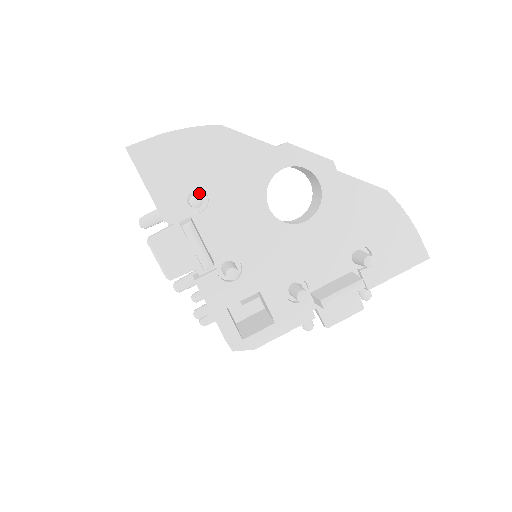
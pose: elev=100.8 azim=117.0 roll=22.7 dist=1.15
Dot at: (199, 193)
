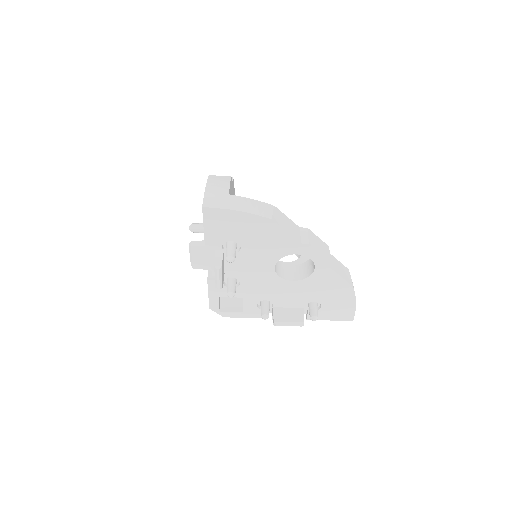
Dot at: (236, 242)
